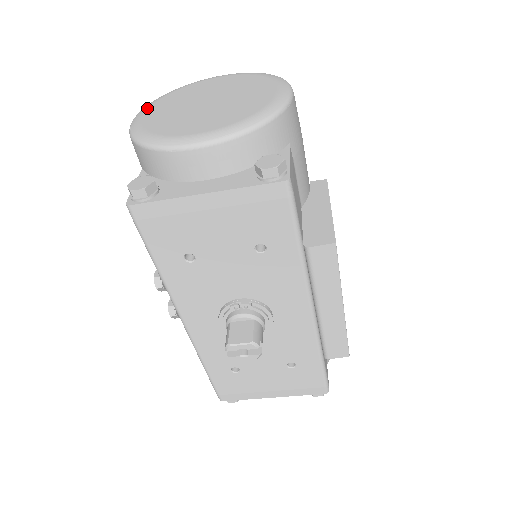
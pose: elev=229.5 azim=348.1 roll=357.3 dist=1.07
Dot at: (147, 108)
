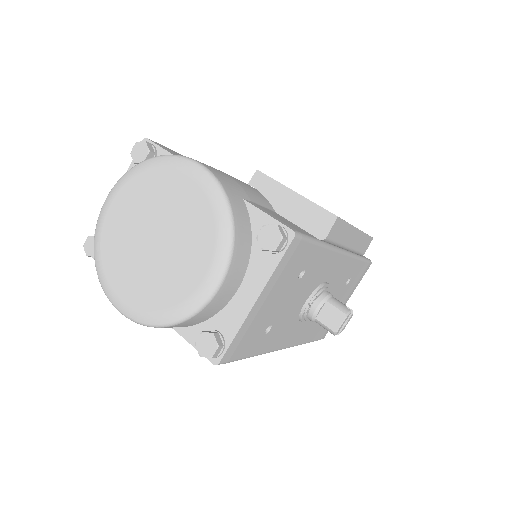
Dot at: (112, 290)
